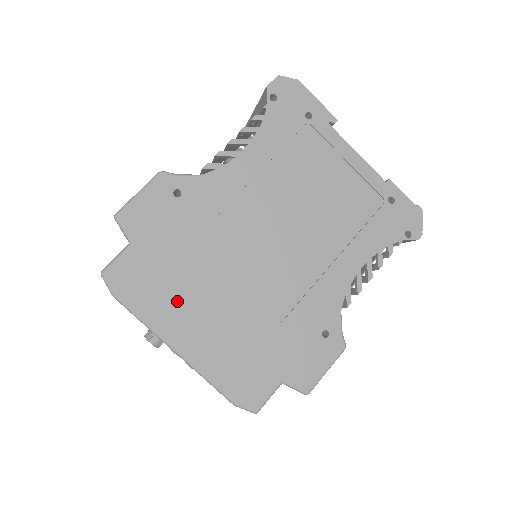
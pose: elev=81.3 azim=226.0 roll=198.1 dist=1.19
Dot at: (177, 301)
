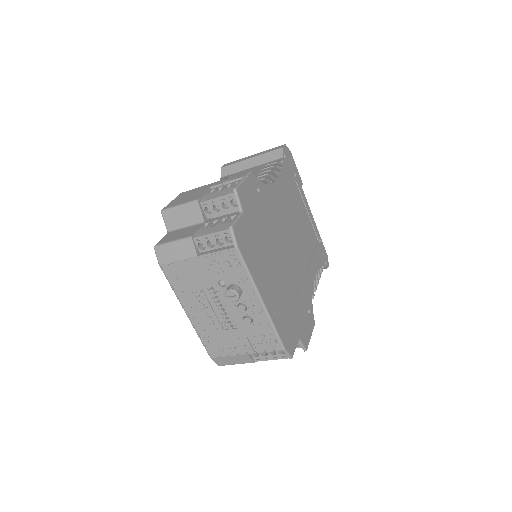
Dot at: (262, 264)
